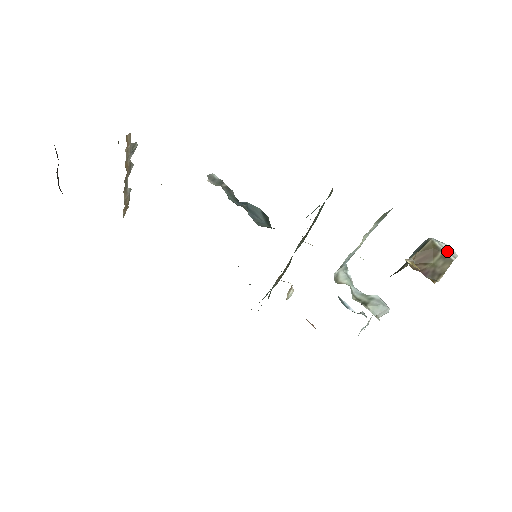
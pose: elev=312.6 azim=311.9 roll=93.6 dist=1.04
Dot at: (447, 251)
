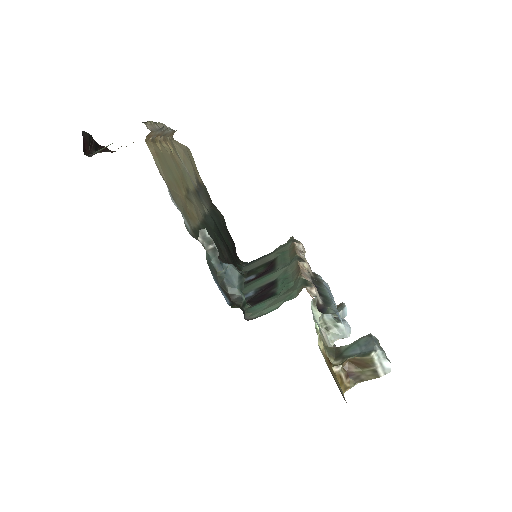
Dot at: (382, 367)
